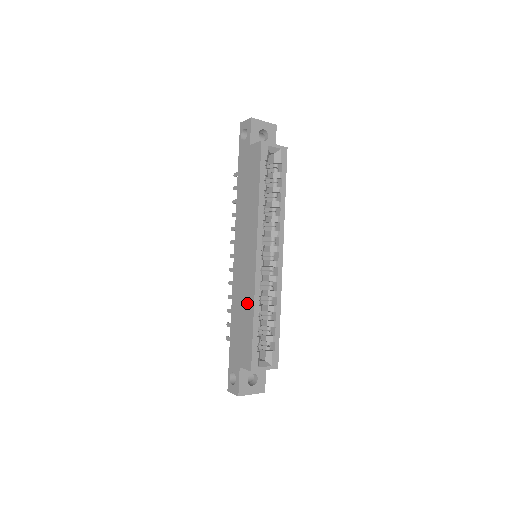
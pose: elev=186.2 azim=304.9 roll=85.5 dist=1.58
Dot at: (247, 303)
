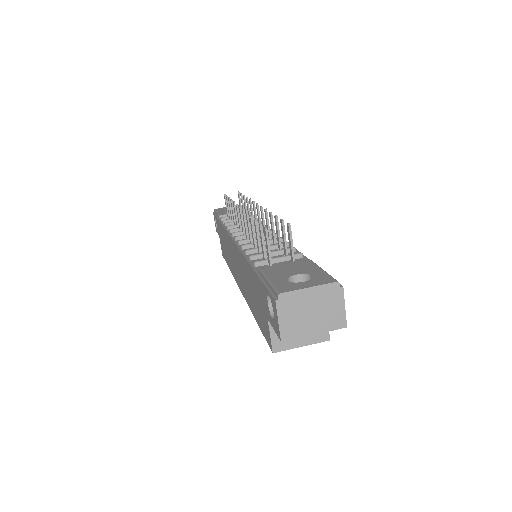
Dot at: (229, 260)
